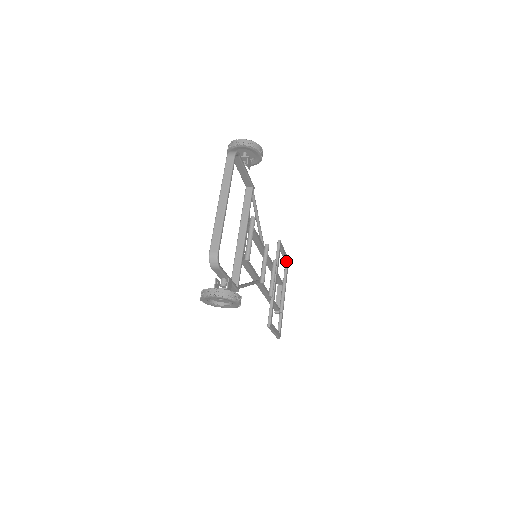
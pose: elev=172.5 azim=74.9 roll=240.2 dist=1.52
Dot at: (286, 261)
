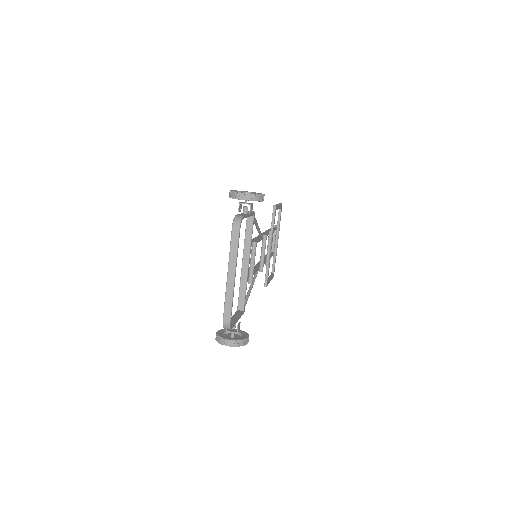
Dot at: (280, 208)
